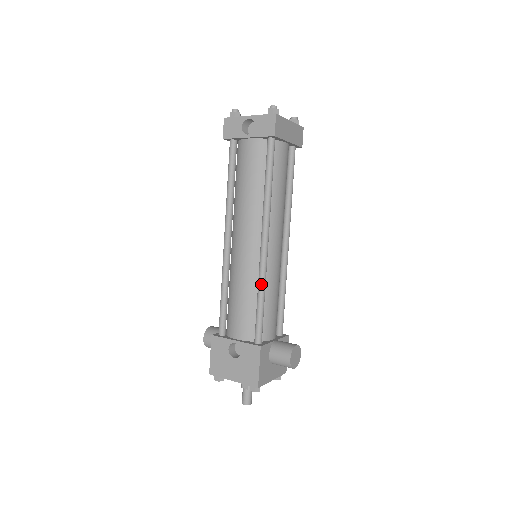
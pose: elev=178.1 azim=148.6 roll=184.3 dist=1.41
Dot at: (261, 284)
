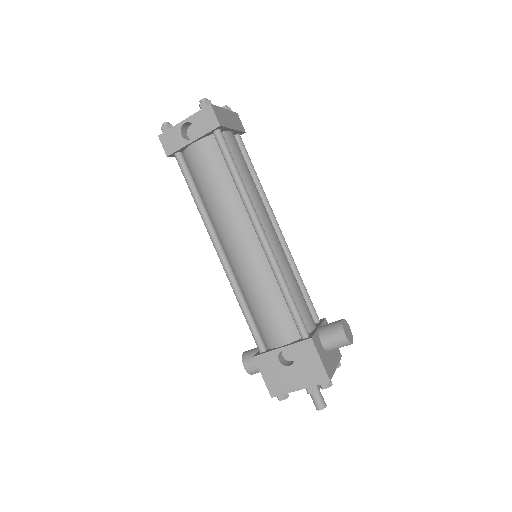
Dot at: (279, 277)
